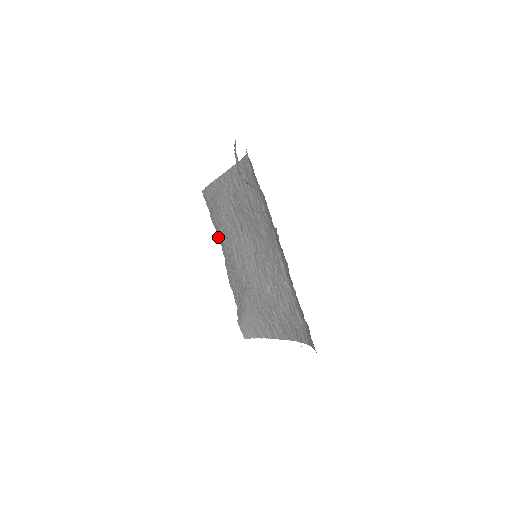
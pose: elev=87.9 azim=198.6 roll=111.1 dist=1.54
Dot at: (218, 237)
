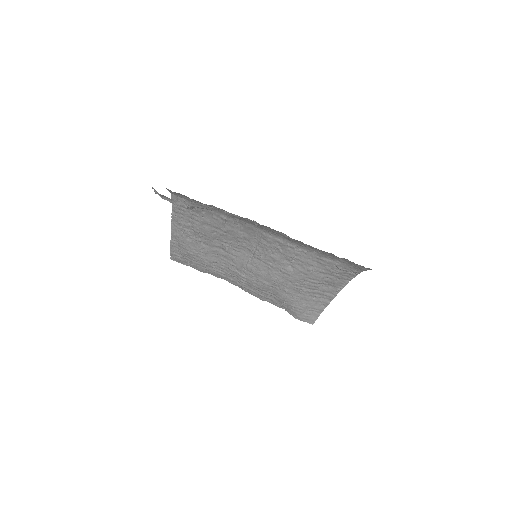
Dot at: (217, 277)
